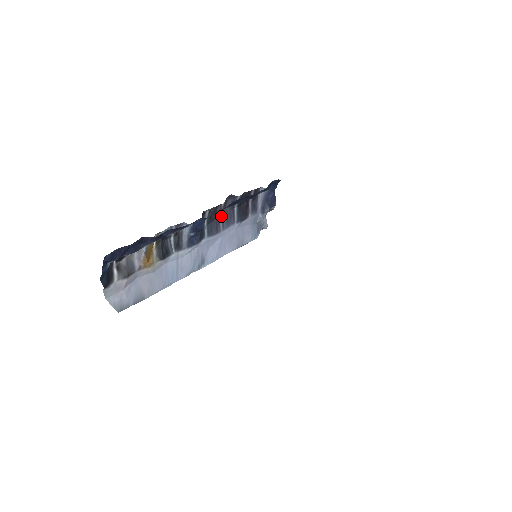
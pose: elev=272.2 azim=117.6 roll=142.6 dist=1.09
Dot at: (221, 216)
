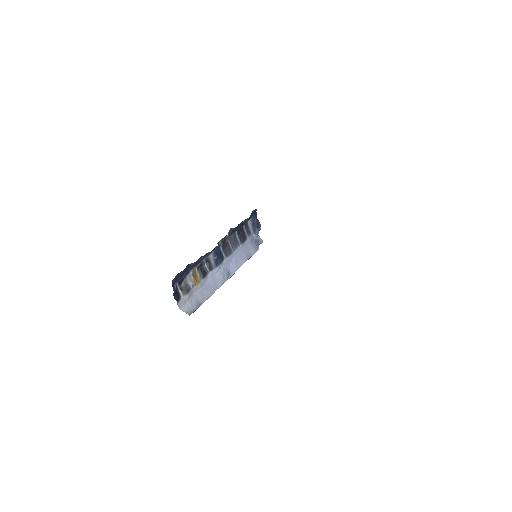
Dot at: (230, 243)
